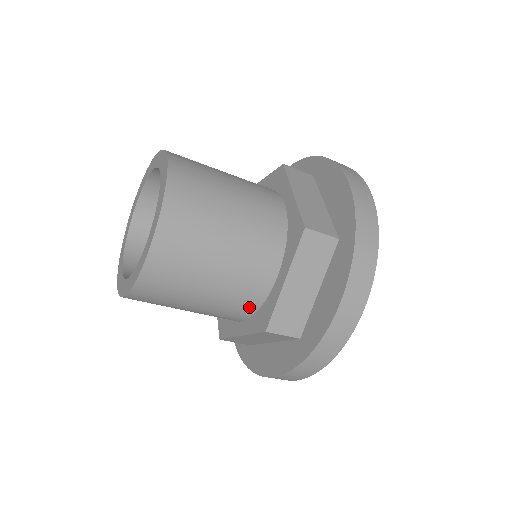
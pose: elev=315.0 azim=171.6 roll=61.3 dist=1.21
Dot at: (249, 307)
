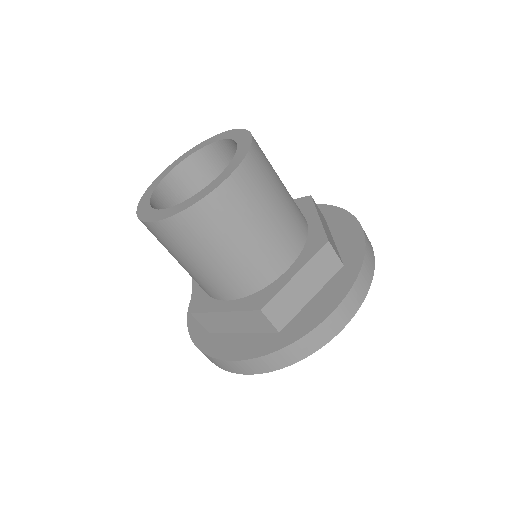
Dot at: (202, 288)
